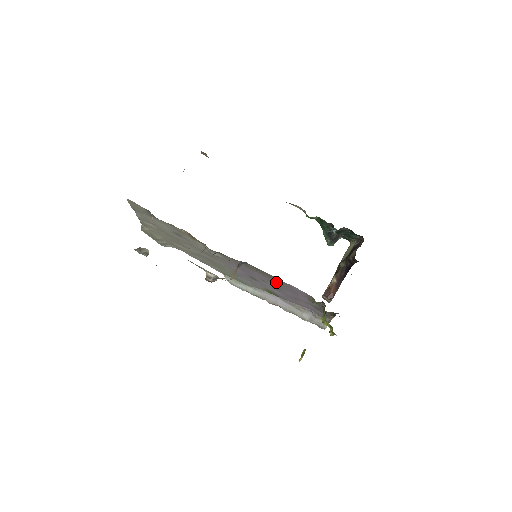
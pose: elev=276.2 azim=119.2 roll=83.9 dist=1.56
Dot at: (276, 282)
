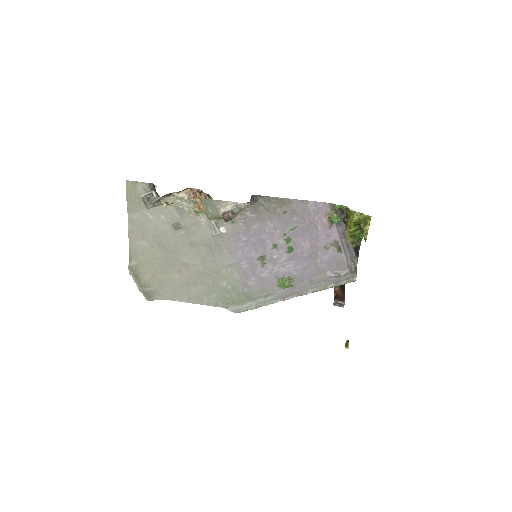
Dot at: (291, 219)
